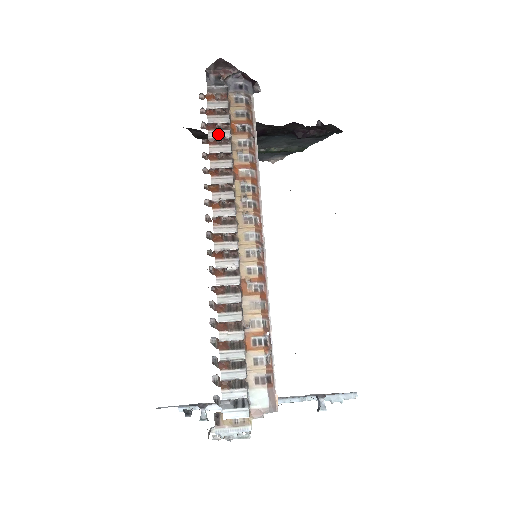
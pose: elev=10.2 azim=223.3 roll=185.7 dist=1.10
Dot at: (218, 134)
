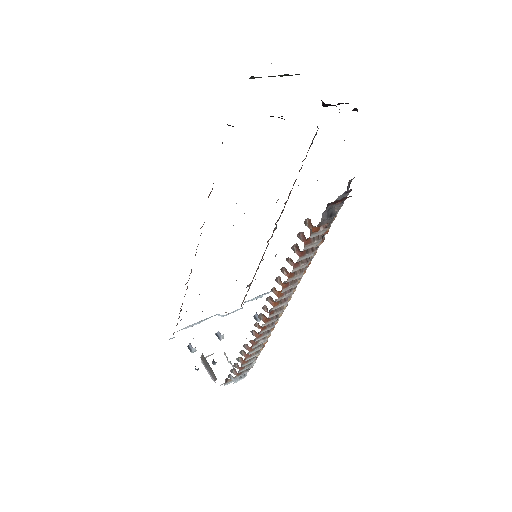
Dot at: (305, 257)
